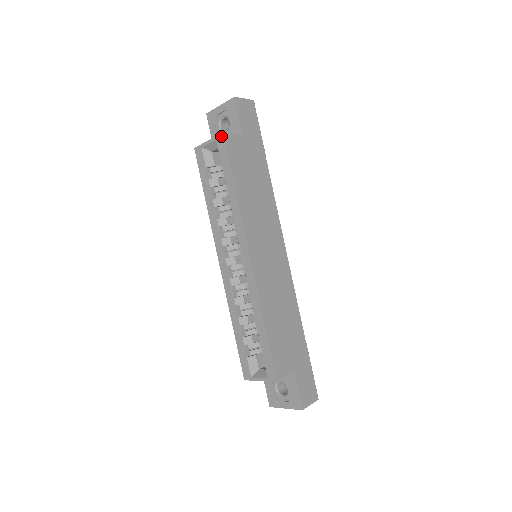
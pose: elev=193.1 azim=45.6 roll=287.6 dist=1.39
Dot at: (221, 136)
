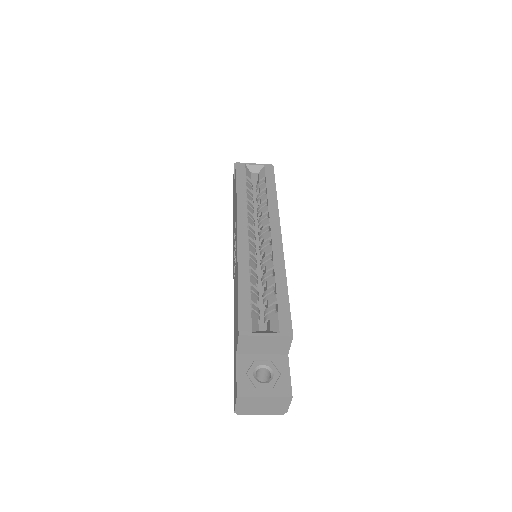
Dot at: (271, 165)
